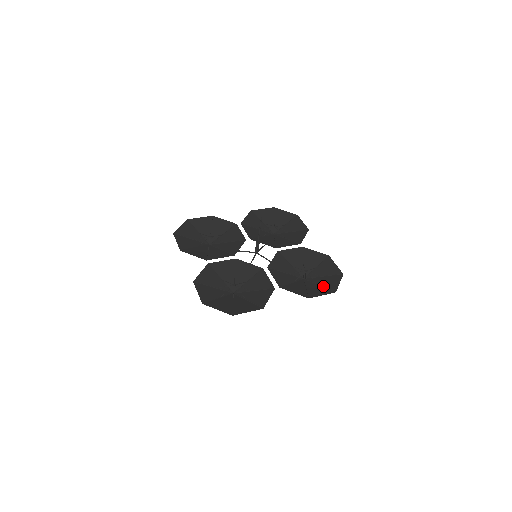
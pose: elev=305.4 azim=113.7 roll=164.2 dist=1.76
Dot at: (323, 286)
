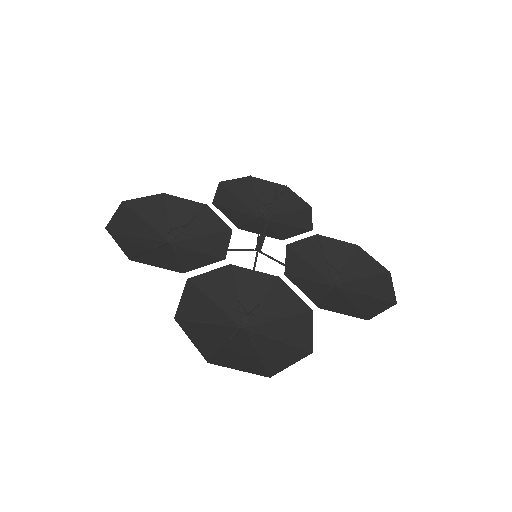
Dot at: (372, 295)
